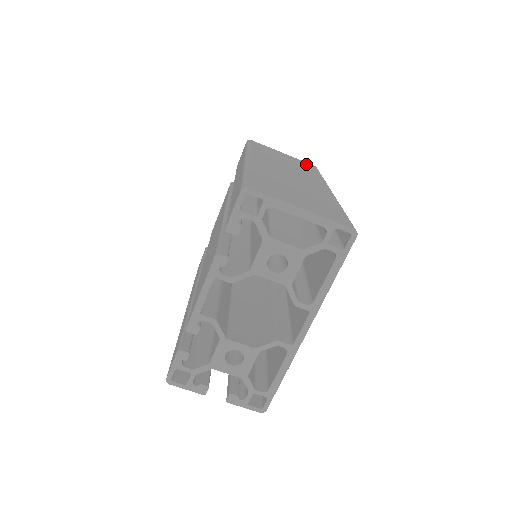
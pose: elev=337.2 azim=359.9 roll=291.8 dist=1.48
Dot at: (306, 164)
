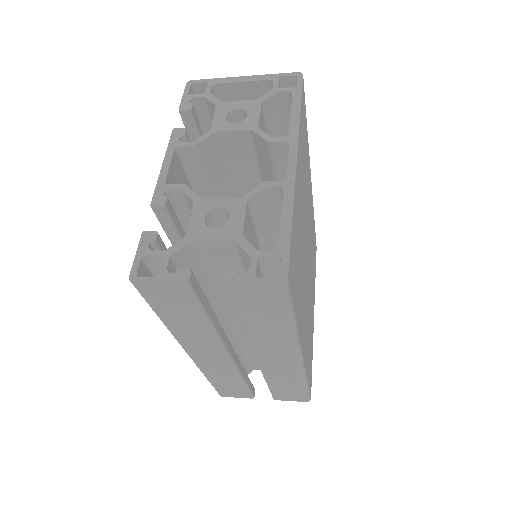
Dot at: occluded
